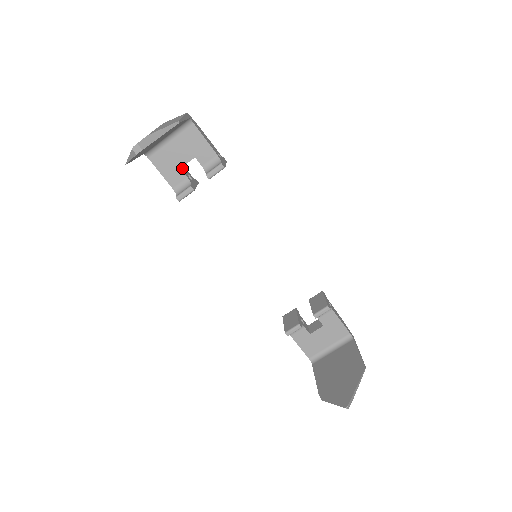
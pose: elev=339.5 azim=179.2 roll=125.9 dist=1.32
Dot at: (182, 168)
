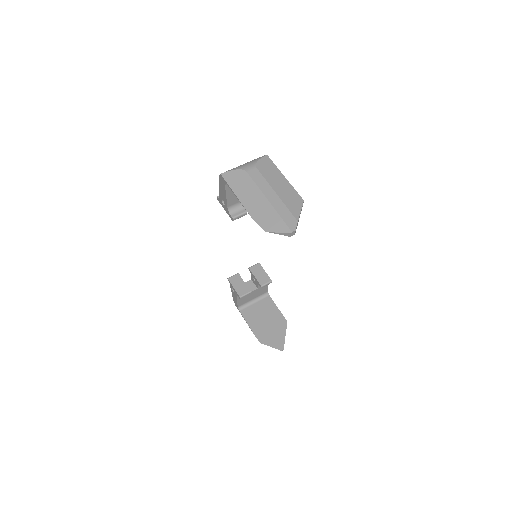
Dot at: occluded
